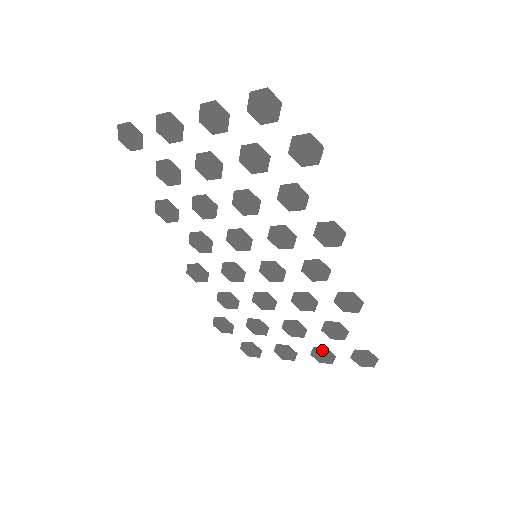
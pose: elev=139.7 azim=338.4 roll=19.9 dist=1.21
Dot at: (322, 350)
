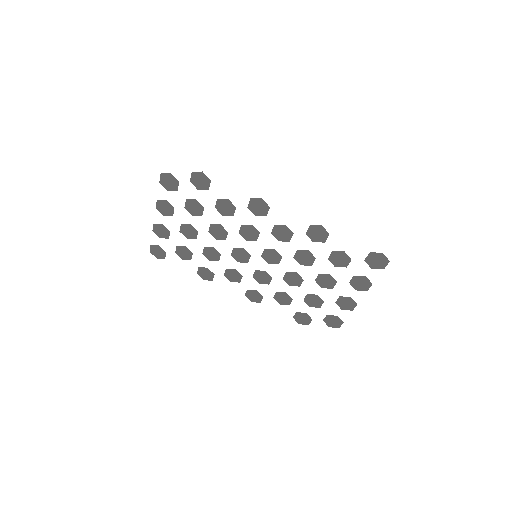
Dot at: (355, 280)
